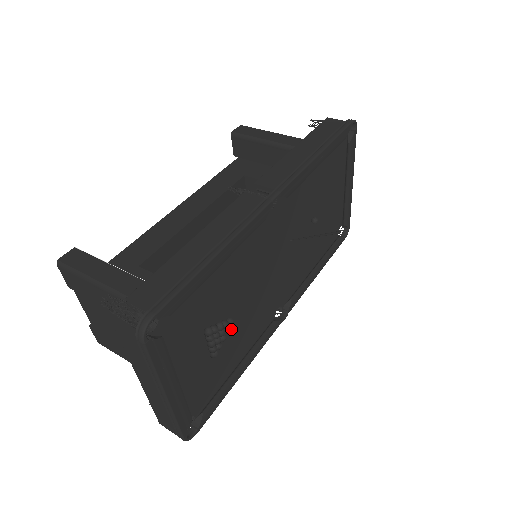
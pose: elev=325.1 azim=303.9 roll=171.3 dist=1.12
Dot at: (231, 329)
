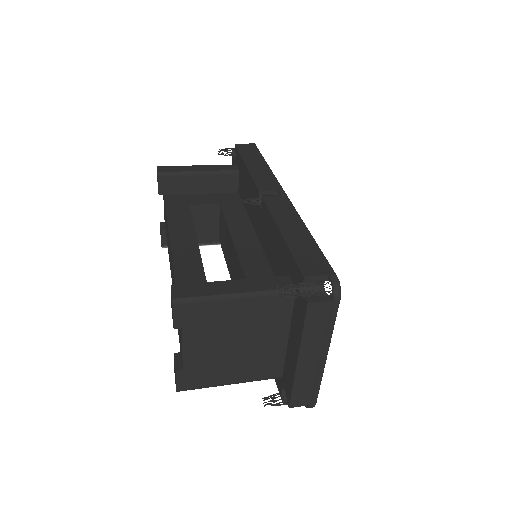
Dot at: occluded
